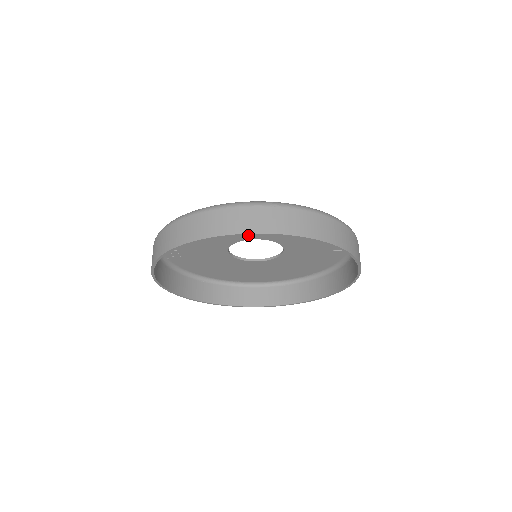
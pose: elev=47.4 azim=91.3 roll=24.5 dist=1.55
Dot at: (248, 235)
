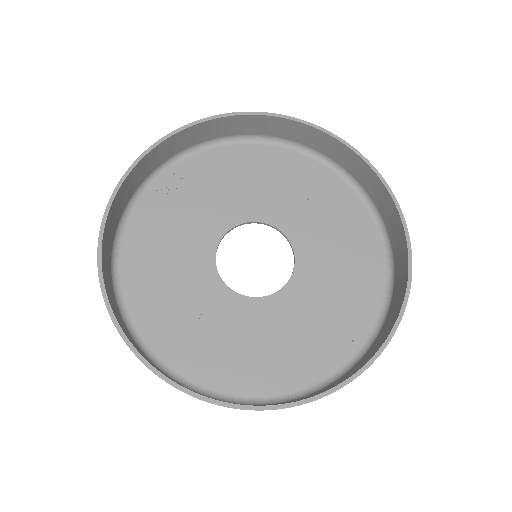
Dot at: (281, 217)
